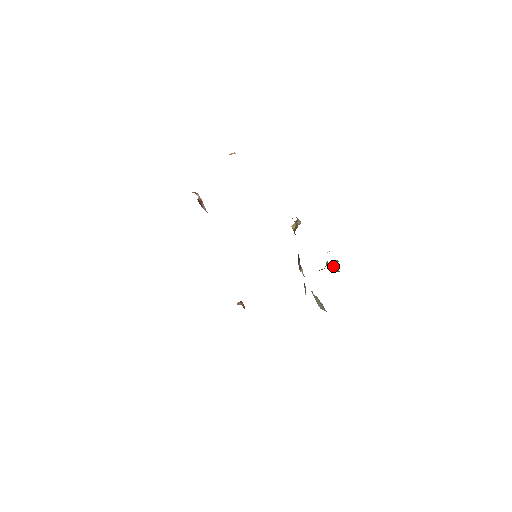
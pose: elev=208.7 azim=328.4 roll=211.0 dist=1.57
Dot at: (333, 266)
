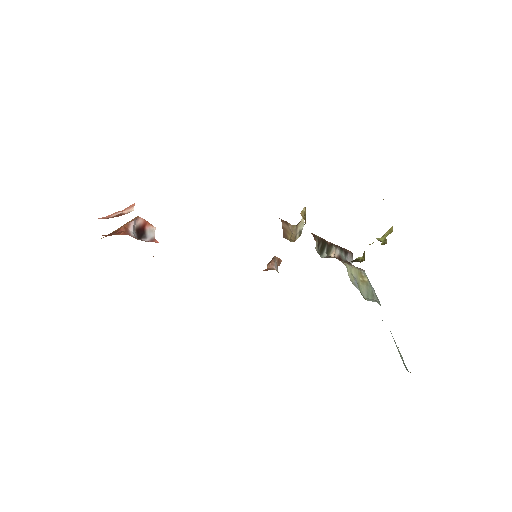
Dot at: occluded
